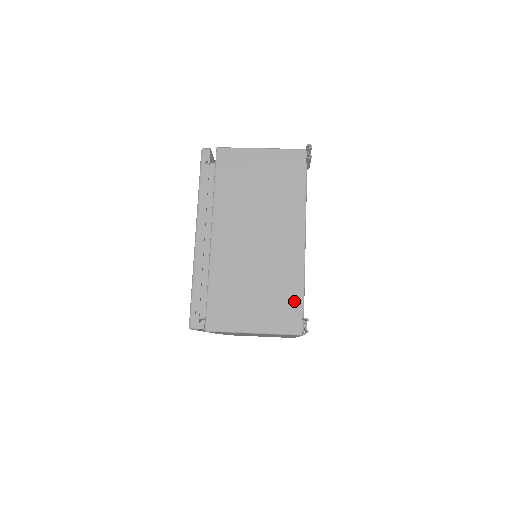
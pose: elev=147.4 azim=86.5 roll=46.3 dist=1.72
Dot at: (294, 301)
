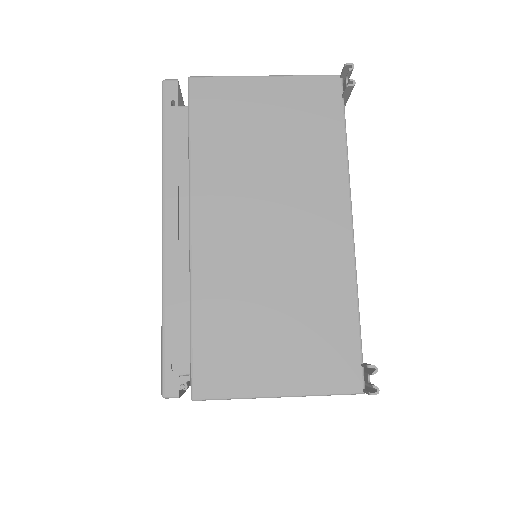
Dot at: (344, 334)
